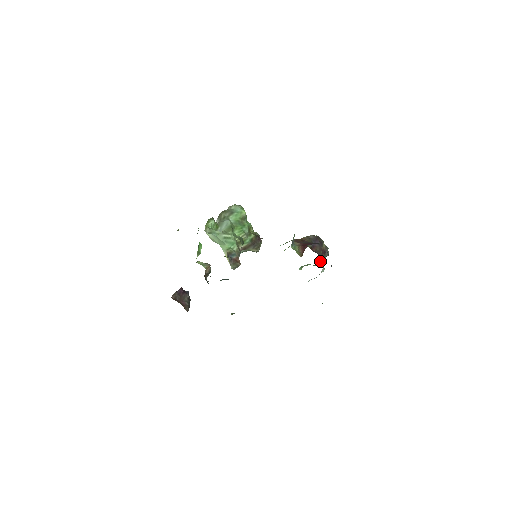
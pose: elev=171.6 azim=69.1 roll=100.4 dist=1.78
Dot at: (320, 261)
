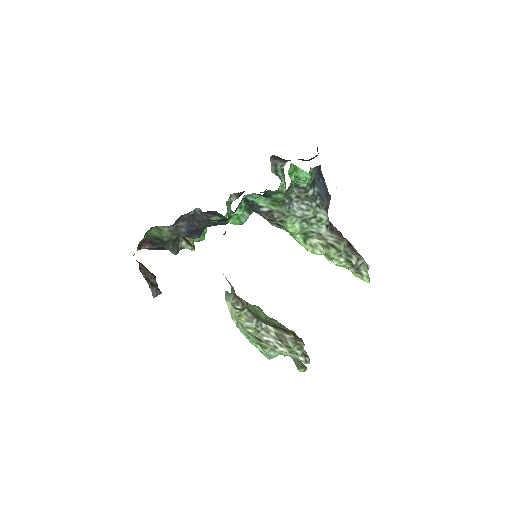
Dot at: (333, 233)
